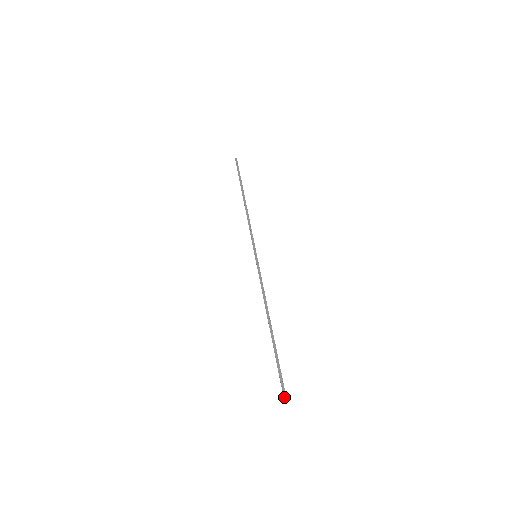
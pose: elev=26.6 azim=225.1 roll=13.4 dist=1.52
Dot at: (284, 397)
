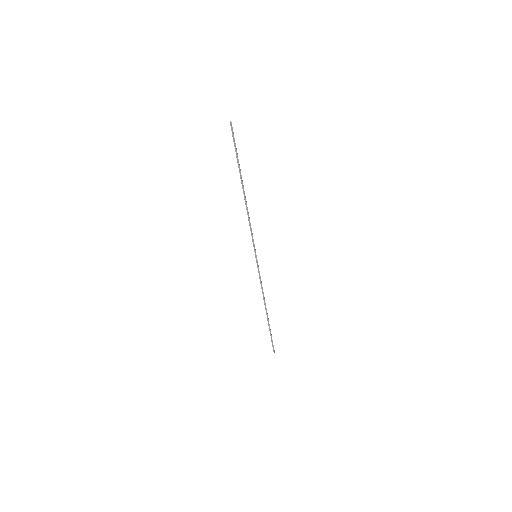
Dot at: (230, 124)
